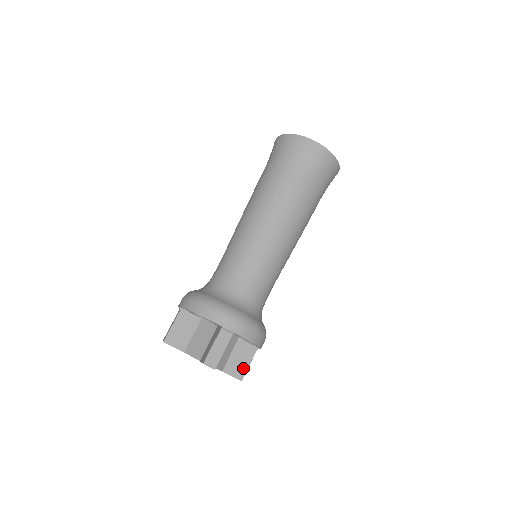
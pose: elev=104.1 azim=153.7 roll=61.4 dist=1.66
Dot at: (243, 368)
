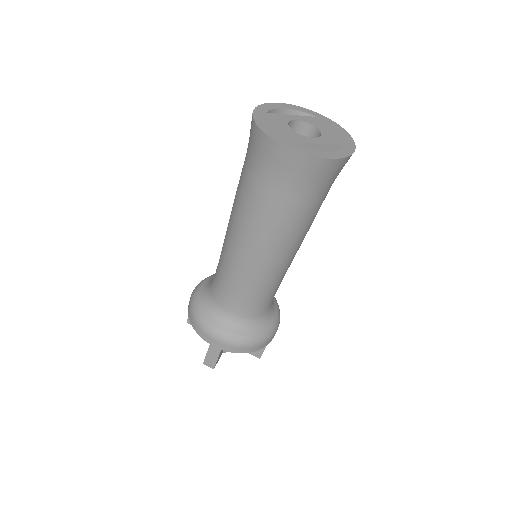
Dot at: occluded
